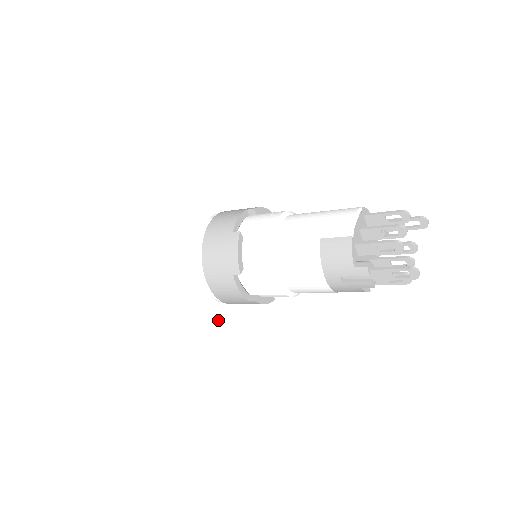
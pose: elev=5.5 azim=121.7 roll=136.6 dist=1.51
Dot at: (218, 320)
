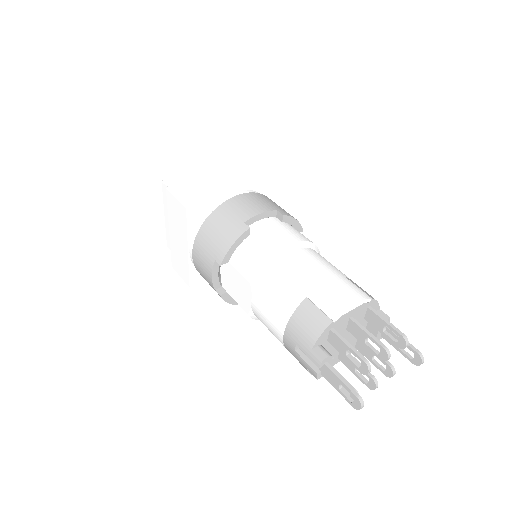
Dot at: (186, 281)
